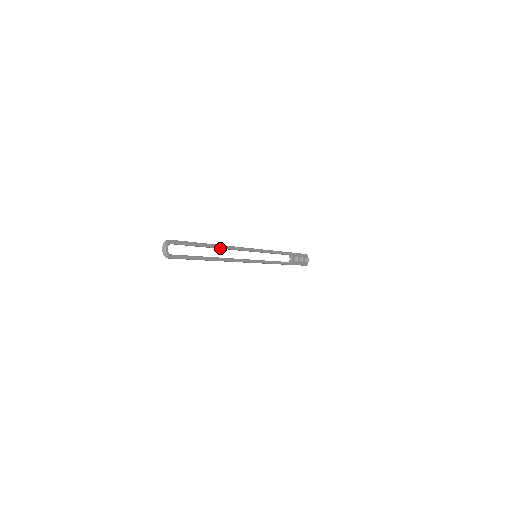
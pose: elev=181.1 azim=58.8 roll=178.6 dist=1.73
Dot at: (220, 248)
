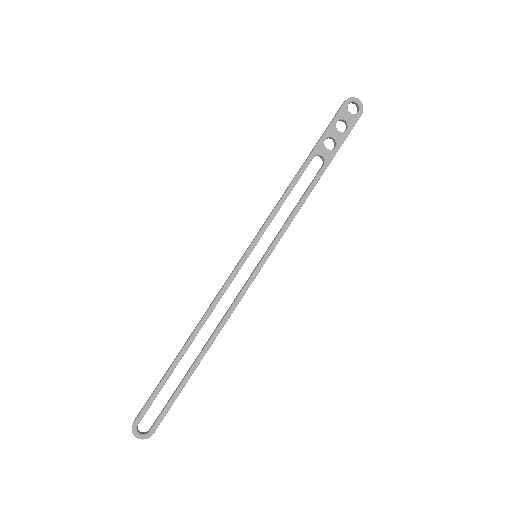
Dot at: occluded
